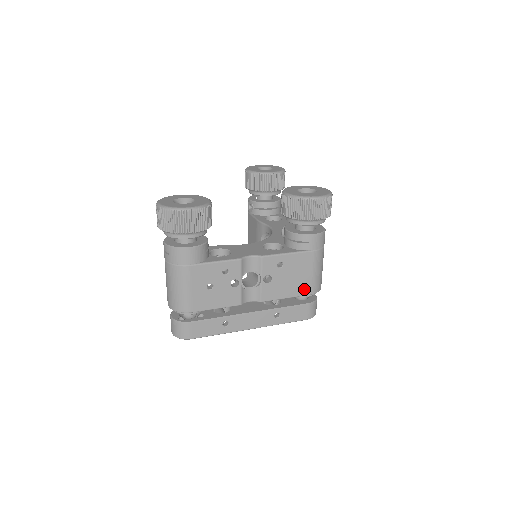
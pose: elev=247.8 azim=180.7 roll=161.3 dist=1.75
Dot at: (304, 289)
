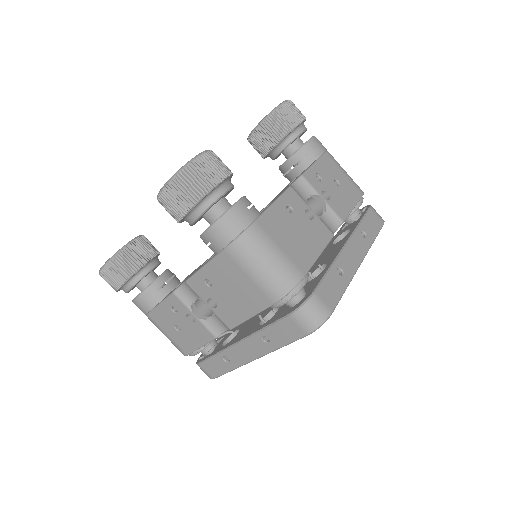
Dot at: (259, 300)
